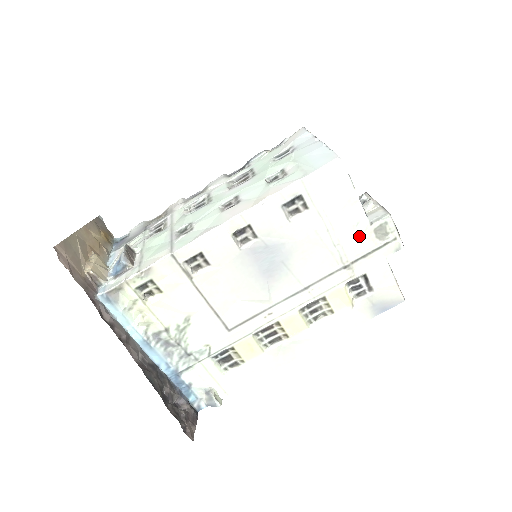
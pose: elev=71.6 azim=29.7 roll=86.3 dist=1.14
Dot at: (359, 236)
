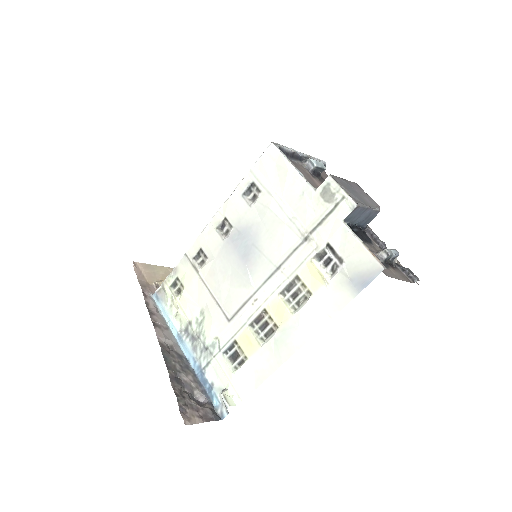
Dot at: (308, 204)
